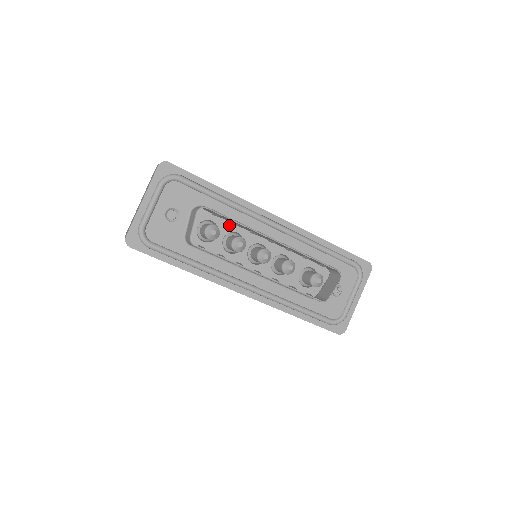
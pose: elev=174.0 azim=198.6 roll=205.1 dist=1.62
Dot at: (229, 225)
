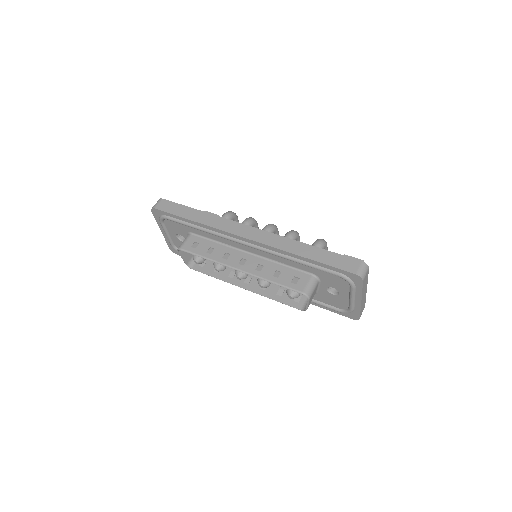
Dot at: occluded
